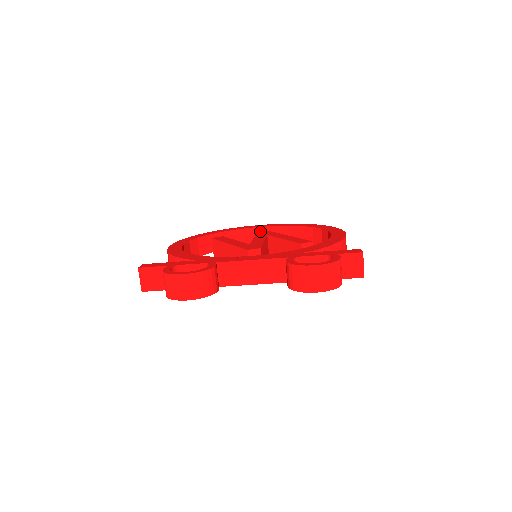
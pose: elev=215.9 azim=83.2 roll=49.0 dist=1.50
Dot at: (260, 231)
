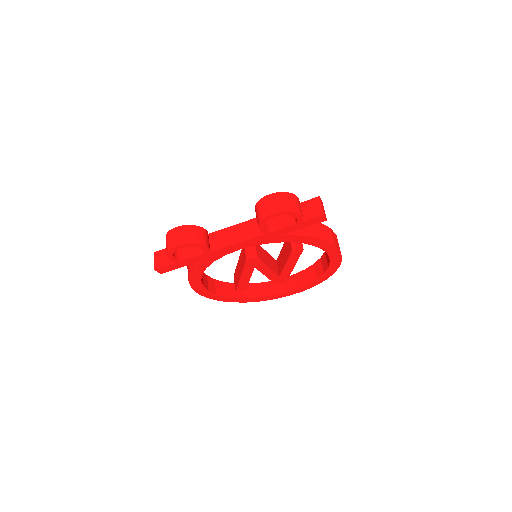
Dot at: occluded
